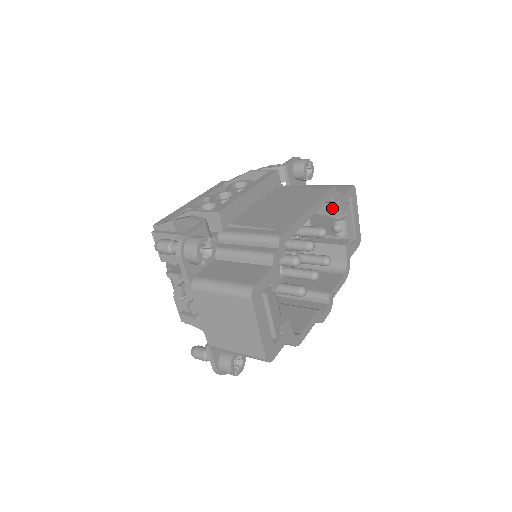
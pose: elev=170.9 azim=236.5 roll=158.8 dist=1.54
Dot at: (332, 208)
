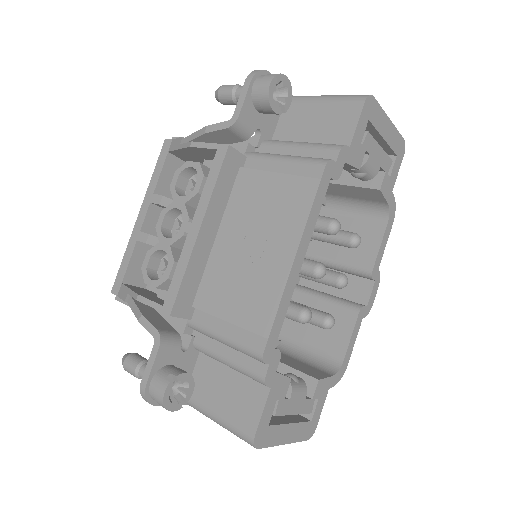
Dot at: occluded
